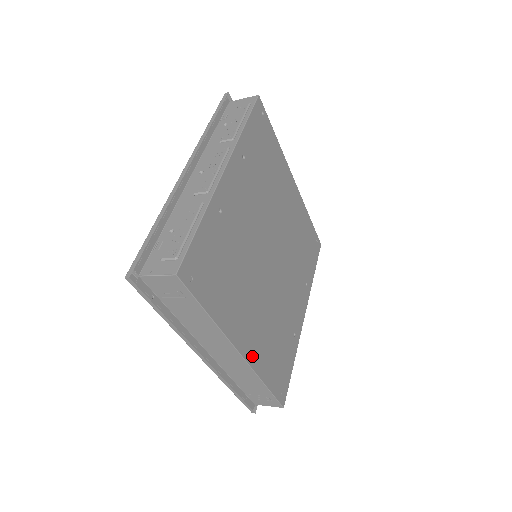
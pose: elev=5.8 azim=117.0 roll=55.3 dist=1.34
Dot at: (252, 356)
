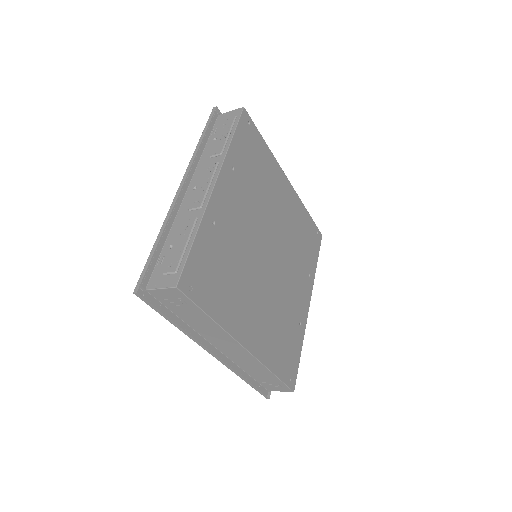
Dot at: (257, 349)
